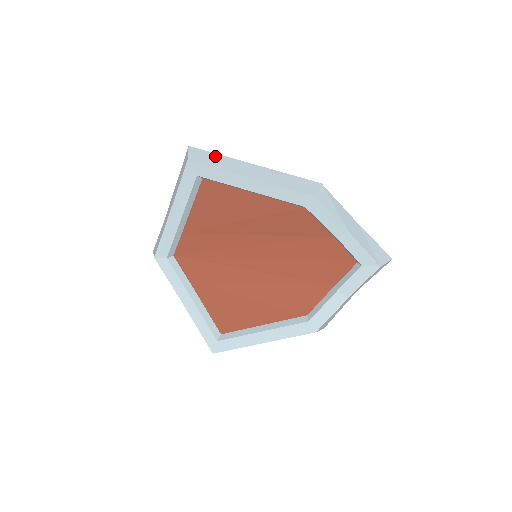
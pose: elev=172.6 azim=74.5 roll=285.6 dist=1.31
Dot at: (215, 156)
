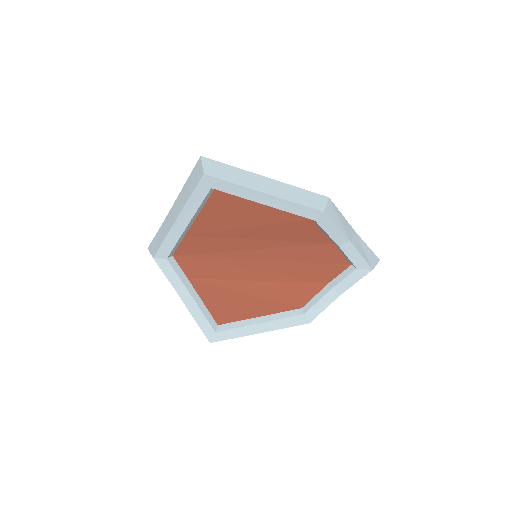
Dot at: (229, 168)
